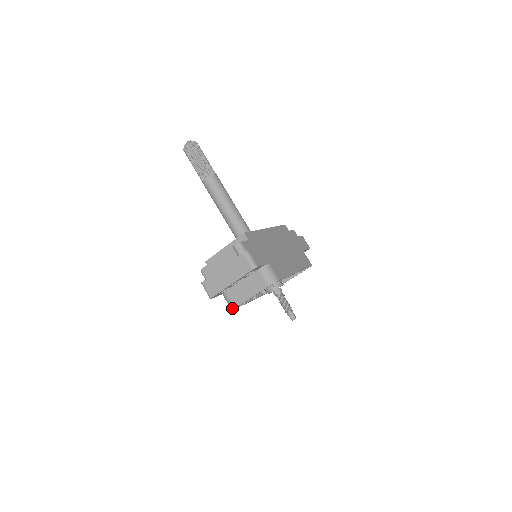
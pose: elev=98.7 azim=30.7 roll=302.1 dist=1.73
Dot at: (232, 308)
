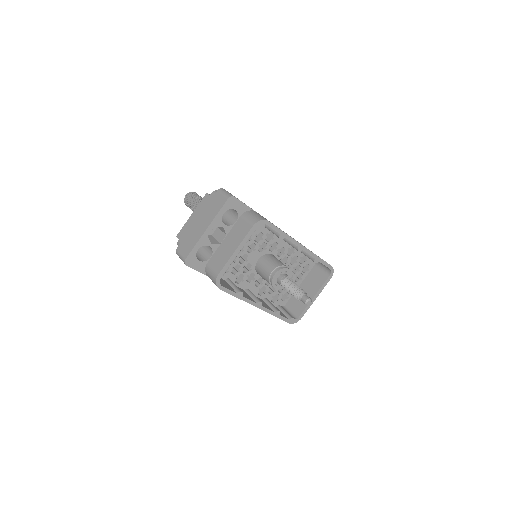
Dot at: (215, 278)
